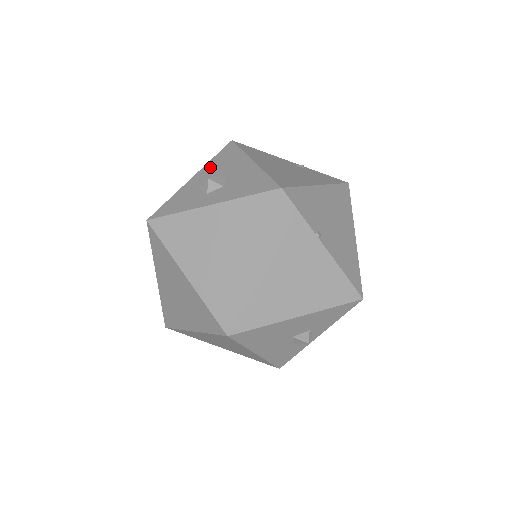
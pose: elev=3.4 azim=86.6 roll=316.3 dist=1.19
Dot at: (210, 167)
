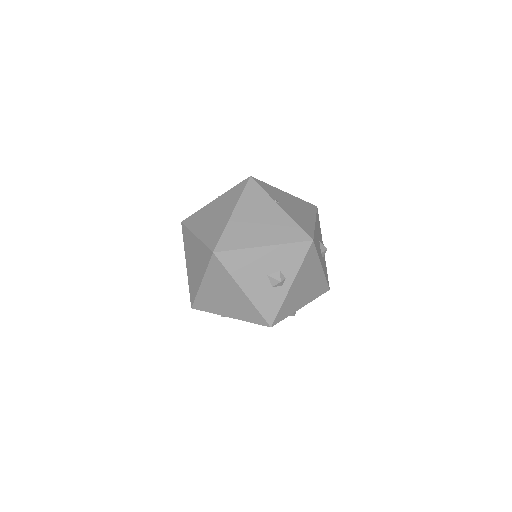
Dot at: occluded
